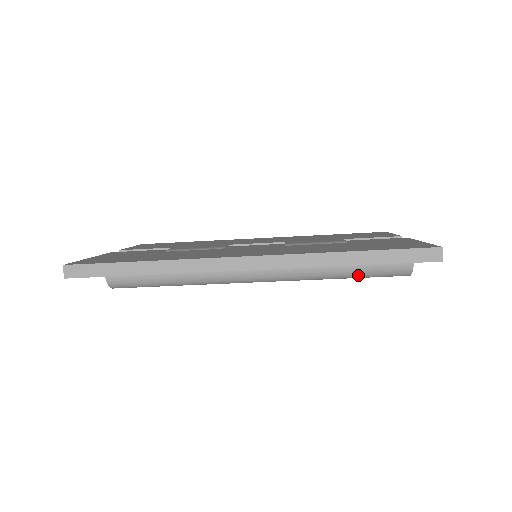
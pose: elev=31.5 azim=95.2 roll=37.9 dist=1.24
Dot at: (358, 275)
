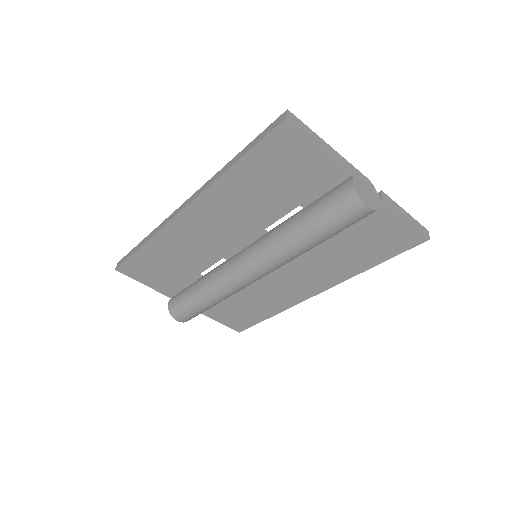
Dot at: (314, 224)
